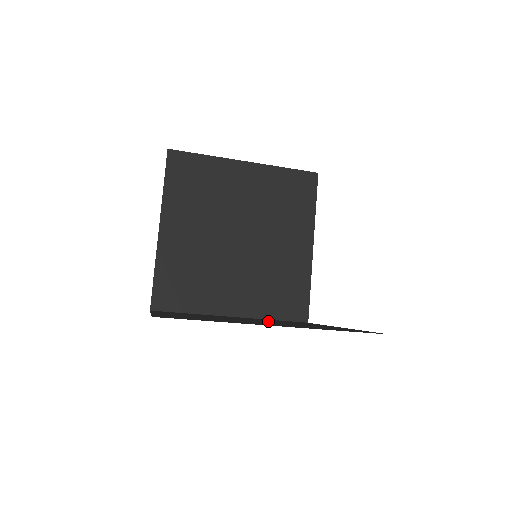
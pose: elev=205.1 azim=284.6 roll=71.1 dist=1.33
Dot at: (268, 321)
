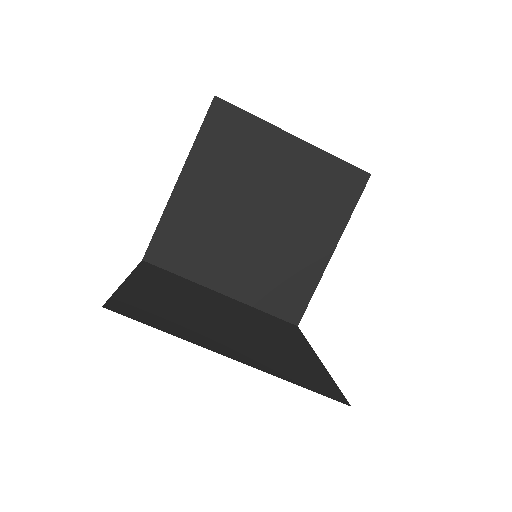
Dot at: (247, 323)
